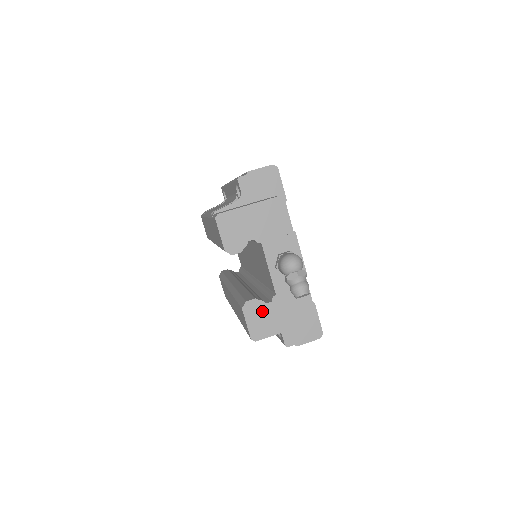
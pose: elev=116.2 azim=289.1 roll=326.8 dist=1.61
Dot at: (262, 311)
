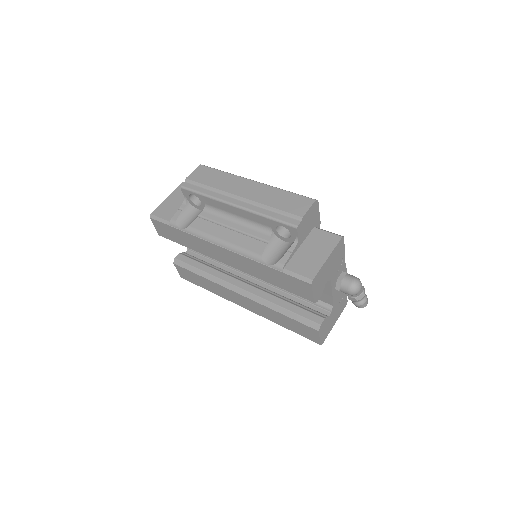
Dot at: (327, 323)
